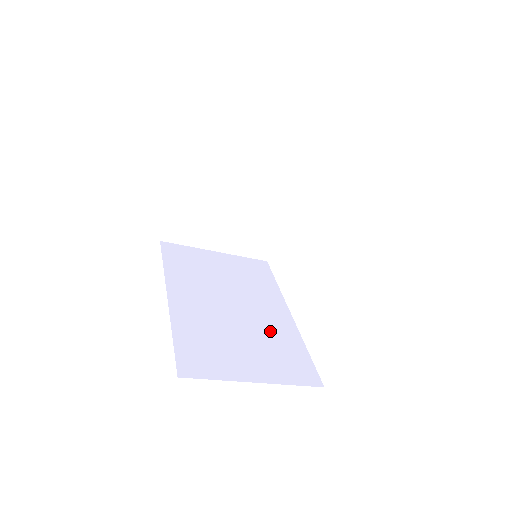
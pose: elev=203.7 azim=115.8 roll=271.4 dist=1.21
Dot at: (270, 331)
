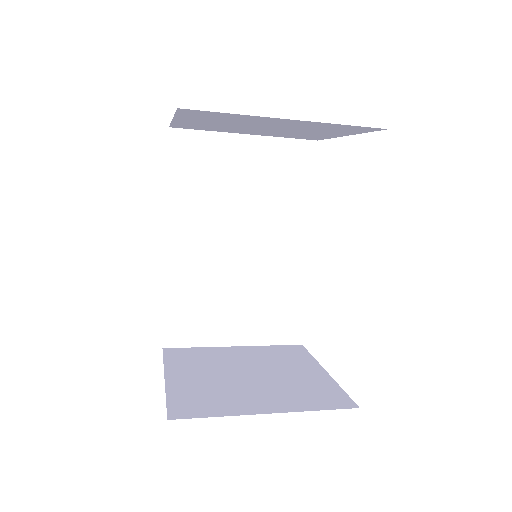
Dot at: (272, 278)
